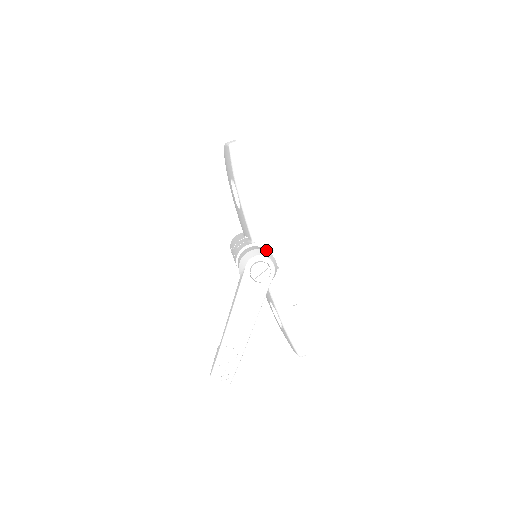
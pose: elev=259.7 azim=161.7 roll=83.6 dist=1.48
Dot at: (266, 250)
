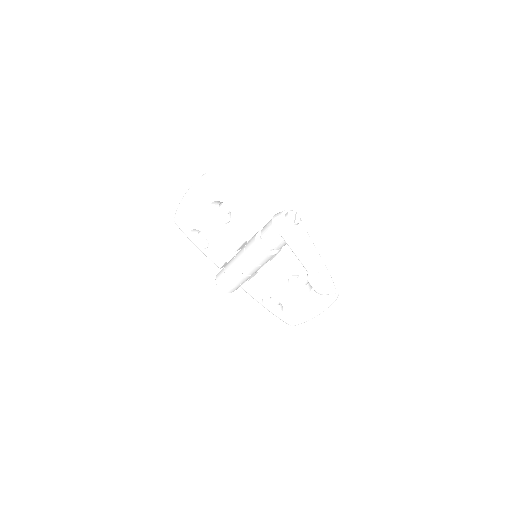
Dot at: occluded
